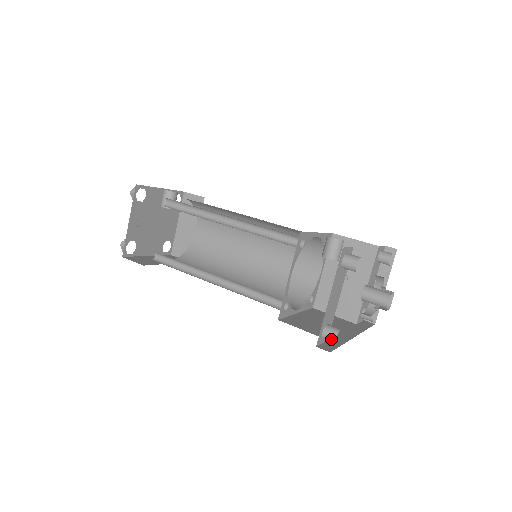
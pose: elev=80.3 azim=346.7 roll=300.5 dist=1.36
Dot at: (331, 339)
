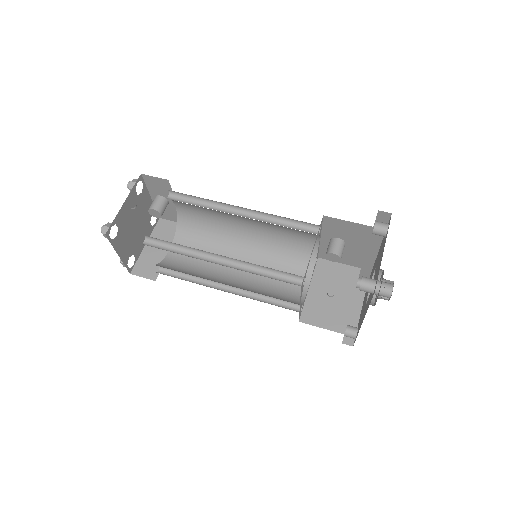
Dot at: (370, 285)
